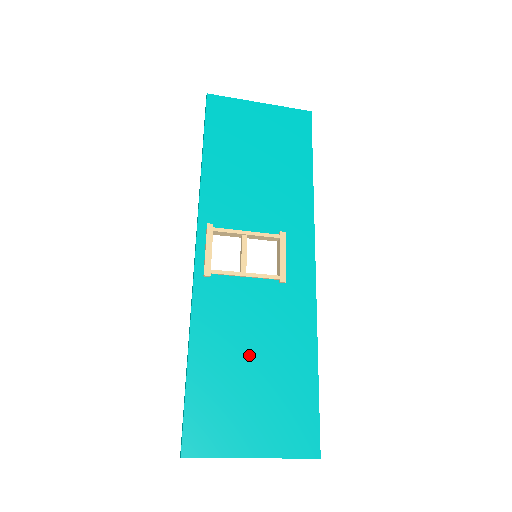
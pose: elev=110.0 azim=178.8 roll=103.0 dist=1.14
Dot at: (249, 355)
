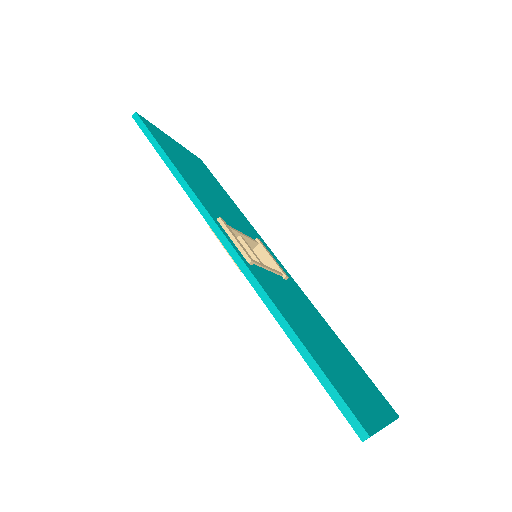
Dot at: (318, 336)
